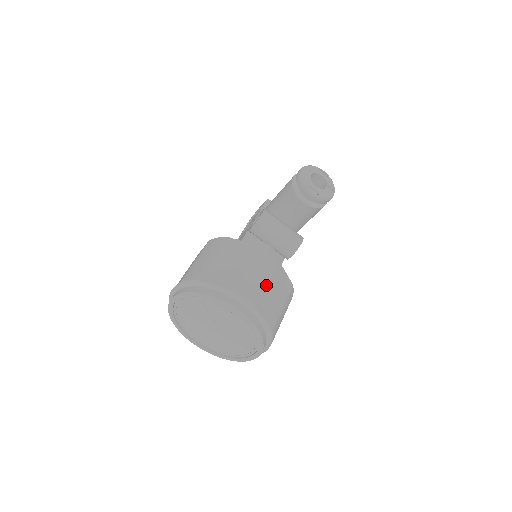
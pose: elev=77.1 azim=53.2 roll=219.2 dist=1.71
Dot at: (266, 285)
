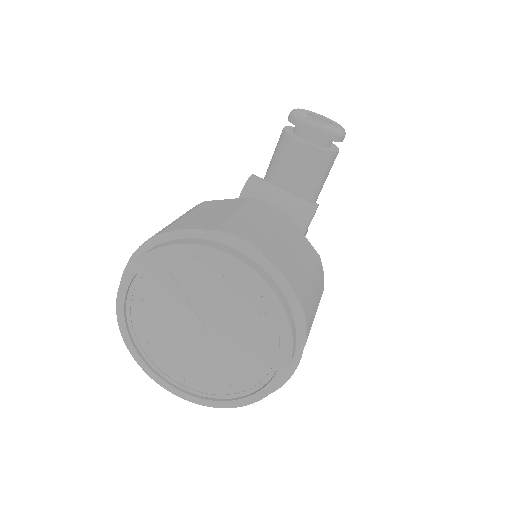
Dot at: (274, 232)
